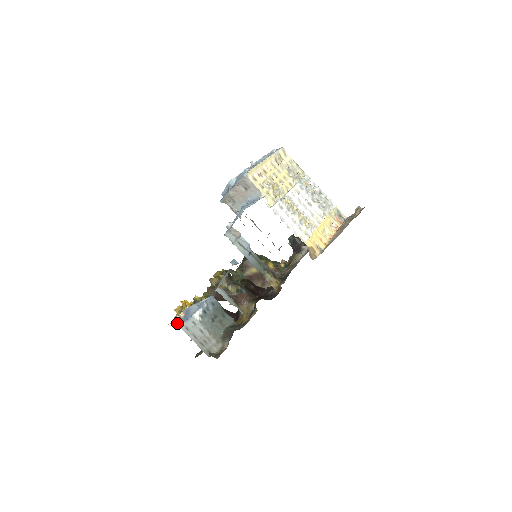
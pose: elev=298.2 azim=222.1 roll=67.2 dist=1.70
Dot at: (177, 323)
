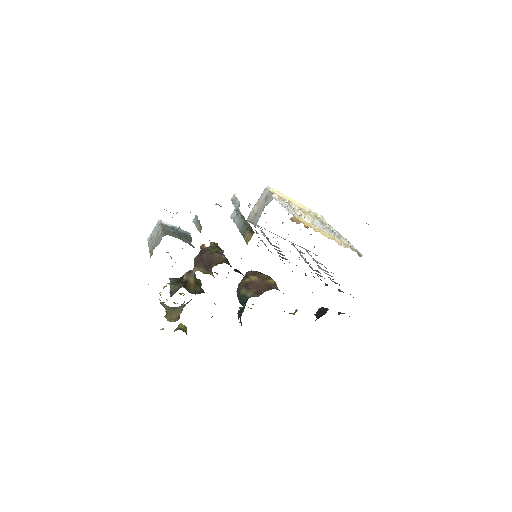
Dot at: occluded
